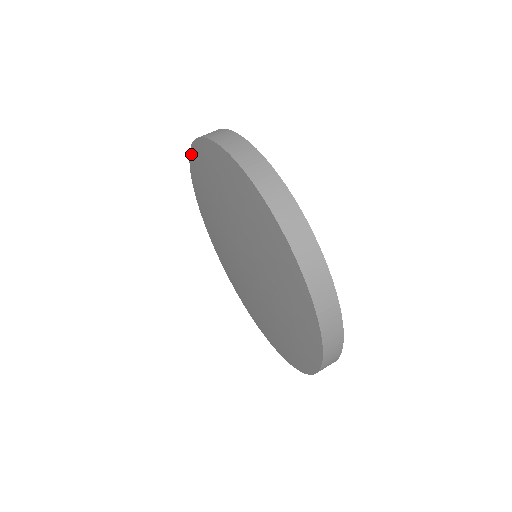
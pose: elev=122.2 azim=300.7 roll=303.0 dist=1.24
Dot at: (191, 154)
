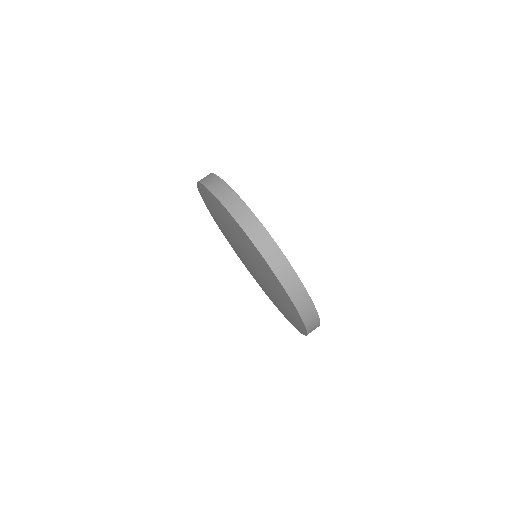
Dot at: (202, 198)
